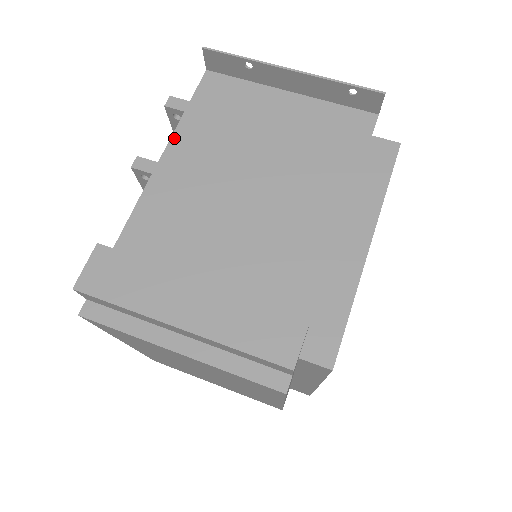
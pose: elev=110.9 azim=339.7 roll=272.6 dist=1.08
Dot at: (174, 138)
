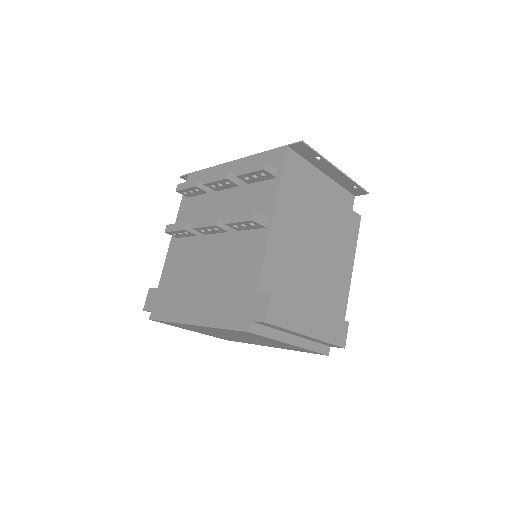
Dot at: (278, 202)
